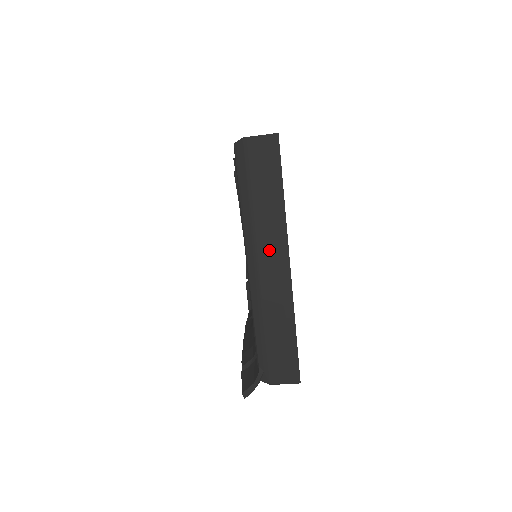
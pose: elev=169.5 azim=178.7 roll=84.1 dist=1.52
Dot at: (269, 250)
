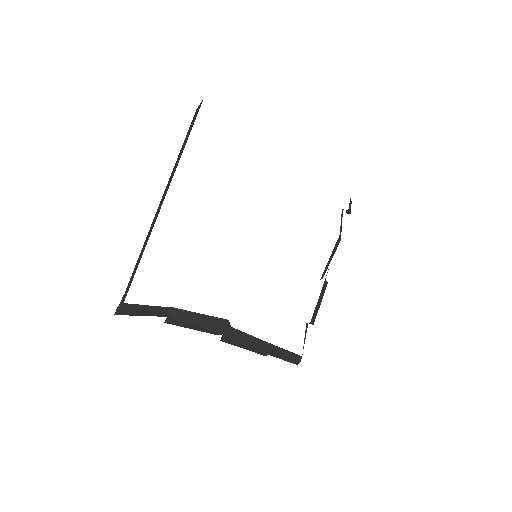
Dot at: (166, 189)
